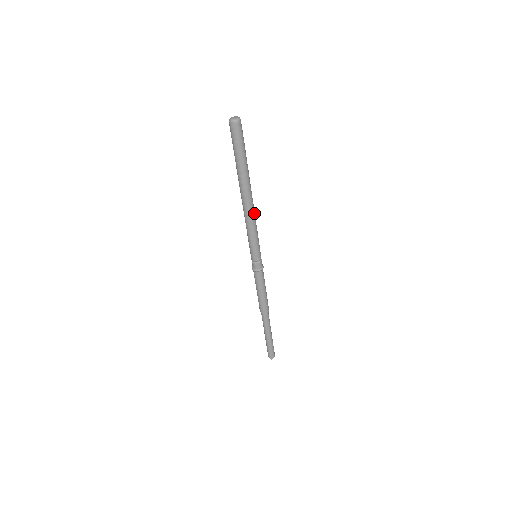
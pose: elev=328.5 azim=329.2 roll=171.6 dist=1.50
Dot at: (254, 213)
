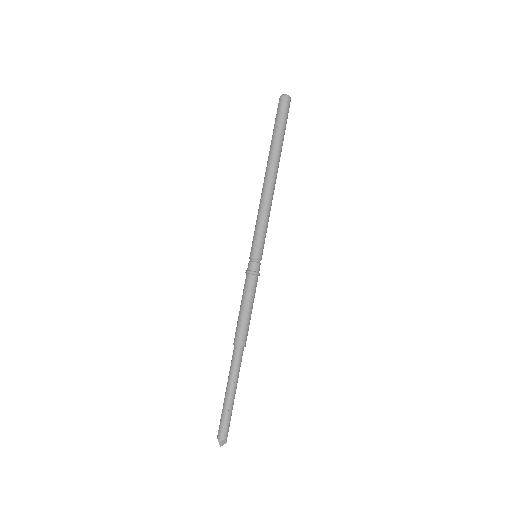
Dot at: (271, 197)
